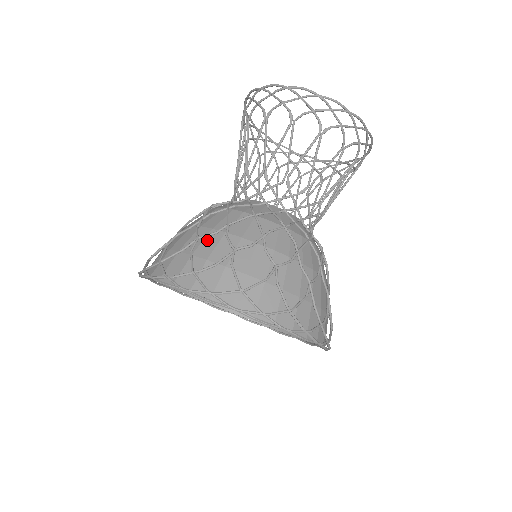
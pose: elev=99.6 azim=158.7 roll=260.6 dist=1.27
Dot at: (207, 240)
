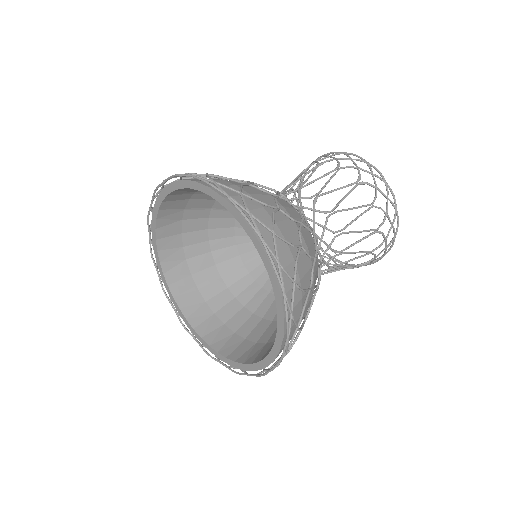
Dot at: occluded
